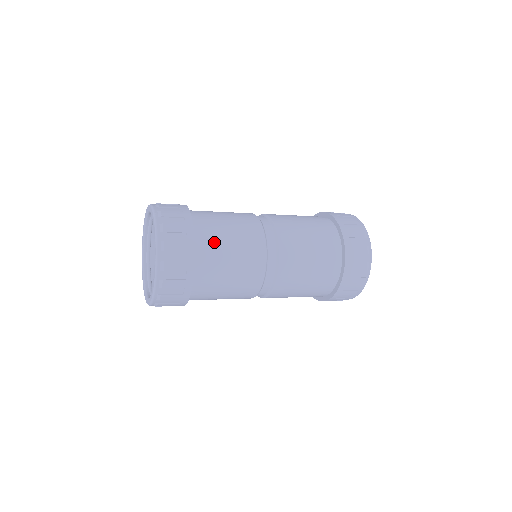
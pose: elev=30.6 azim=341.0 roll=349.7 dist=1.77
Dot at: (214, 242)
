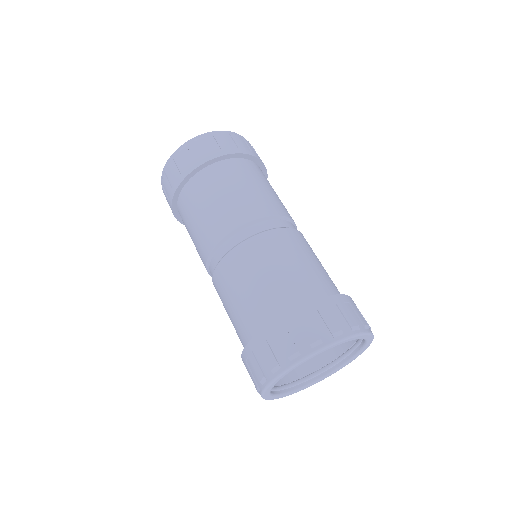
Dot at: occluded
